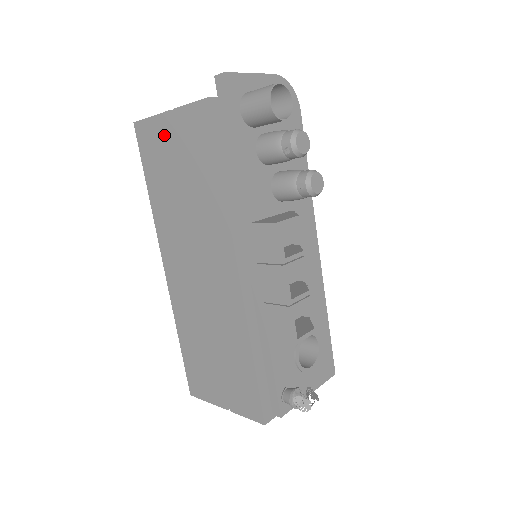
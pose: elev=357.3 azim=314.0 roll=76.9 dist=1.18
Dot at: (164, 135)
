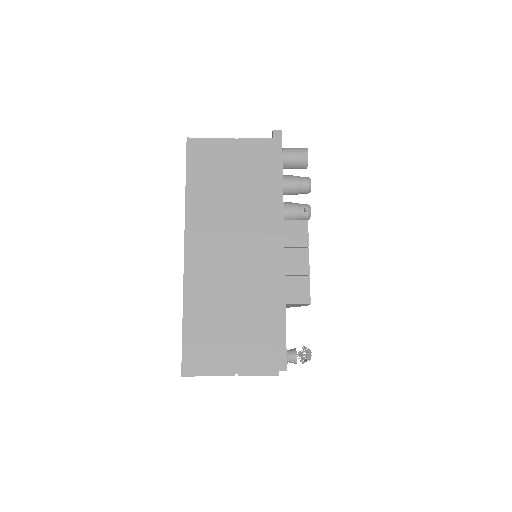
Dot at: (222, 152)
